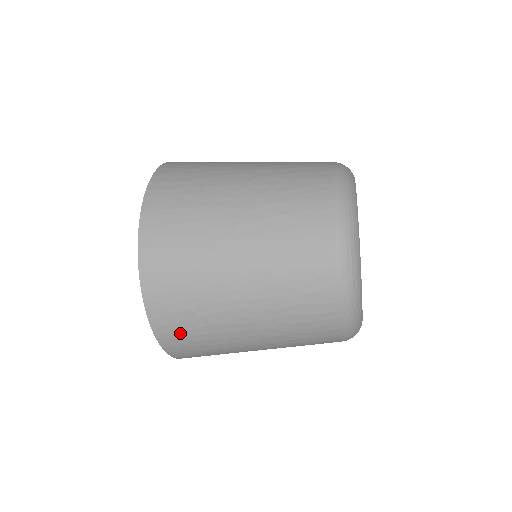
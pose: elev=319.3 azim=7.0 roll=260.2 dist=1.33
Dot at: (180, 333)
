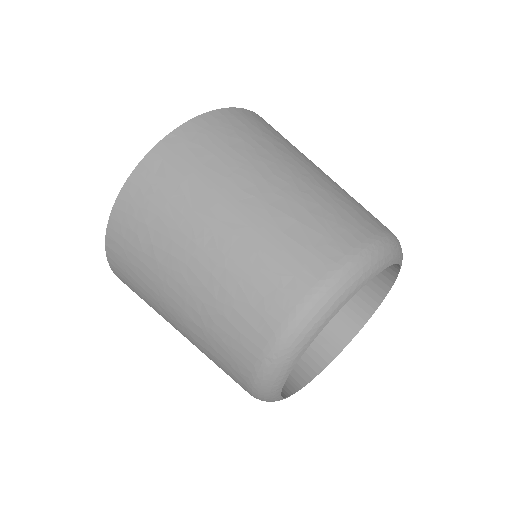
Dot at: (126, 243)
